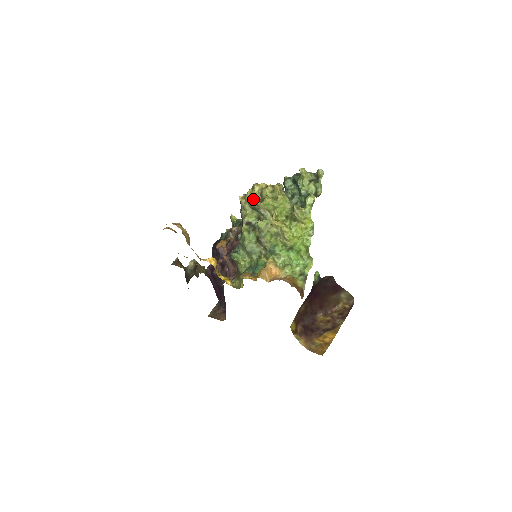
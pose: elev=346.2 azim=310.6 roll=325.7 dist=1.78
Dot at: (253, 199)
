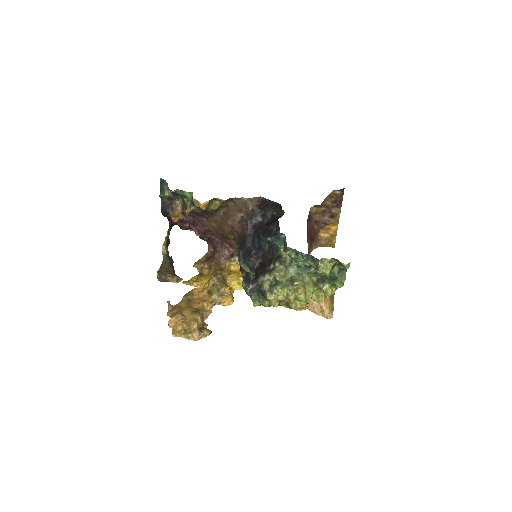
Dot at: (275, 306)
